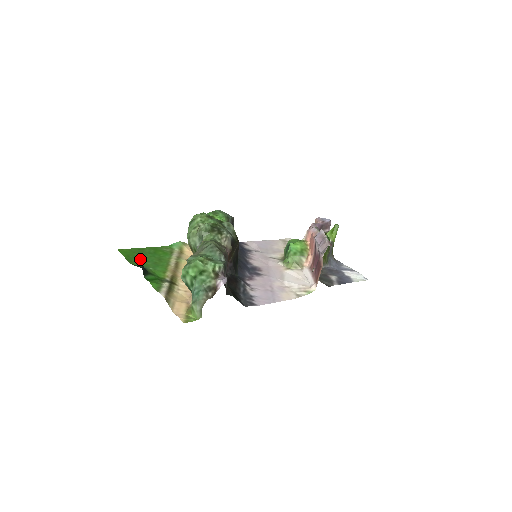
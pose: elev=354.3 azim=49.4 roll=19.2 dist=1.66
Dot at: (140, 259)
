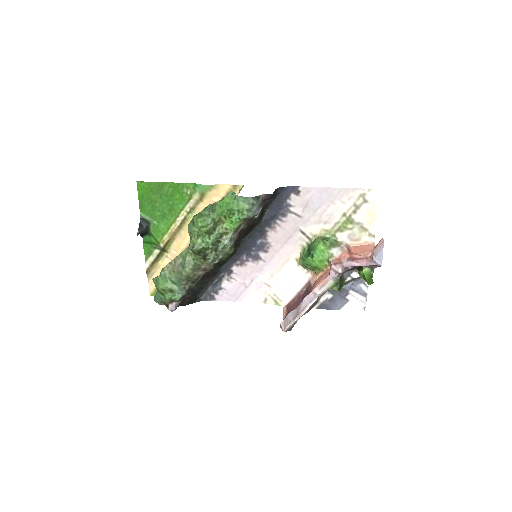
Dot at: (152, 205)
